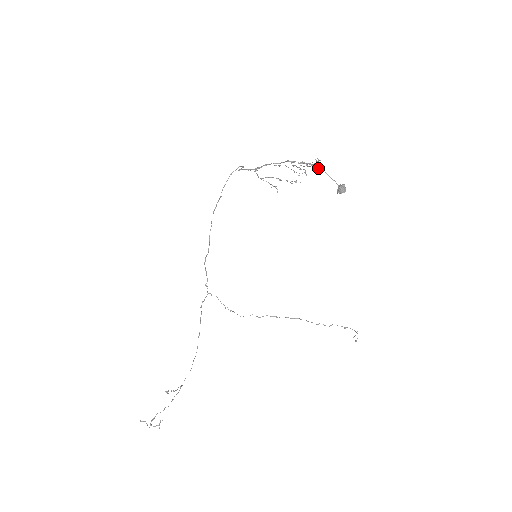
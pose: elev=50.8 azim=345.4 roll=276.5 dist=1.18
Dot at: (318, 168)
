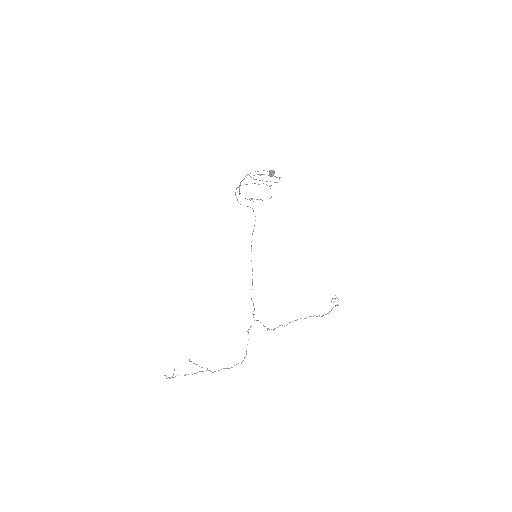
Dot at: occluded
